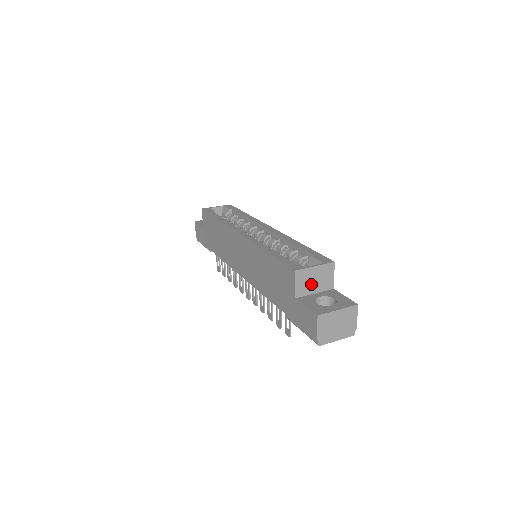
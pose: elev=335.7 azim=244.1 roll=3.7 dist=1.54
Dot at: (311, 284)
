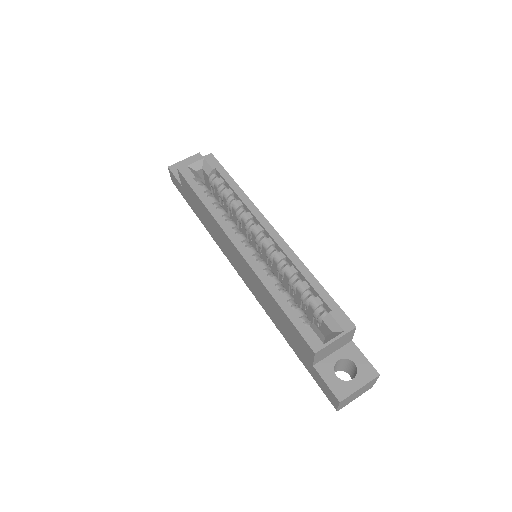
Dot at: (330, 350)
